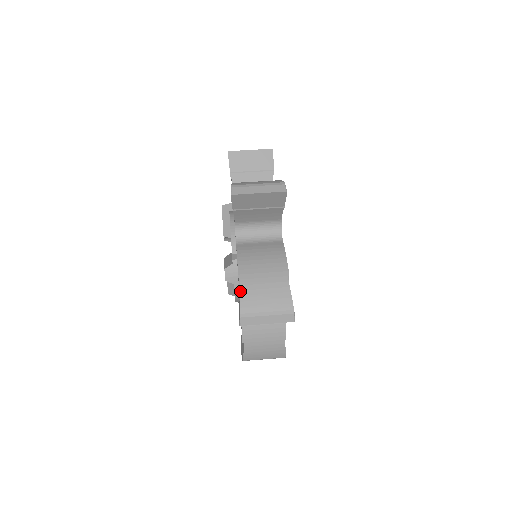
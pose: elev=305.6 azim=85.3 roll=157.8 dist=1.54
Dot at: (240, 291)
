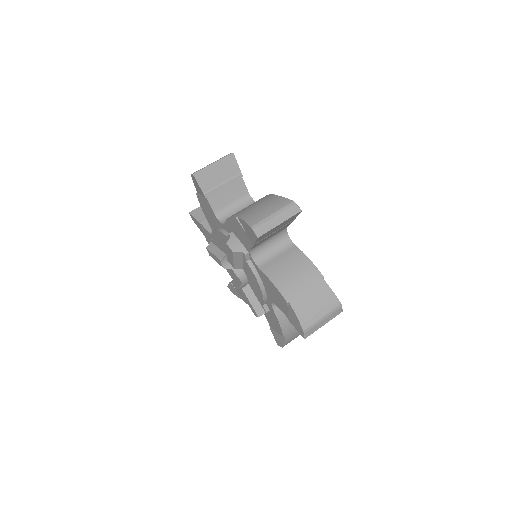
Dot at: (241, 219)
